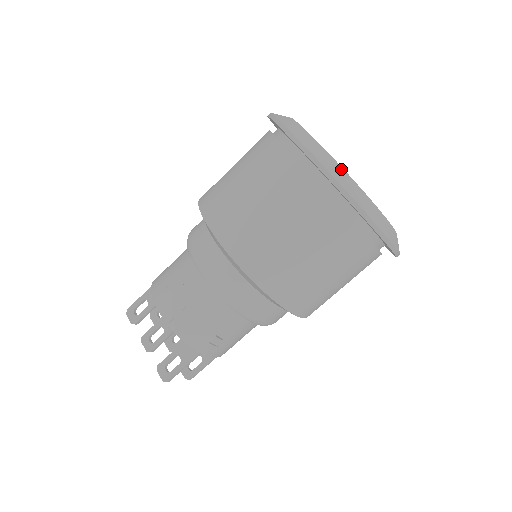
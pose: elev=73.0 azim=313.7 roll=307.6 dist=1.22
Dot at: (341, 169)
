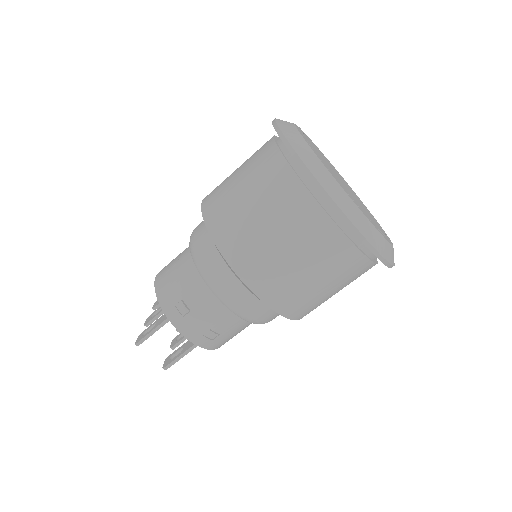
Dot at: (297, 133)
